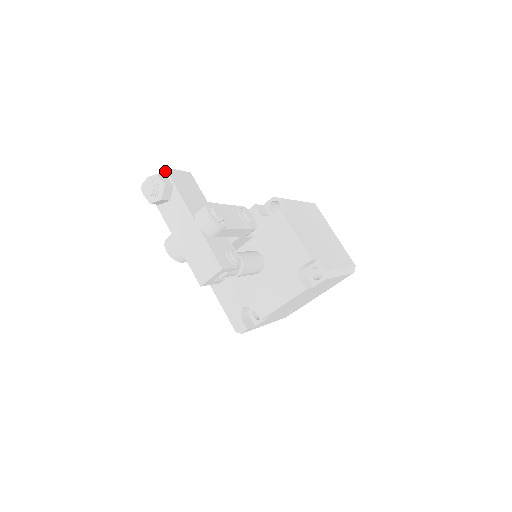
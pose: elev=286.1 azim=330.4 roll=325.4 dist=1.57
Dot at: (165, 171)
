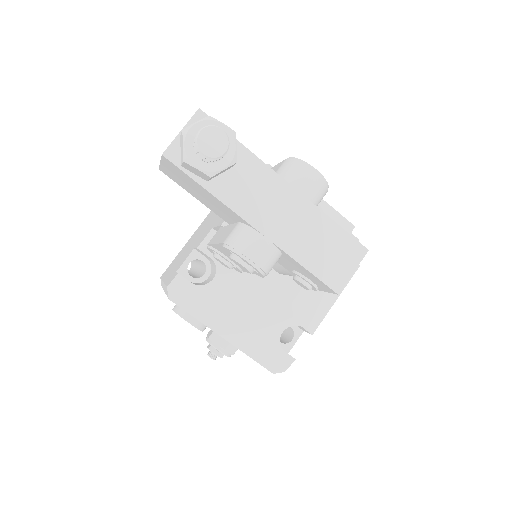
Dot at: (202, 115)
